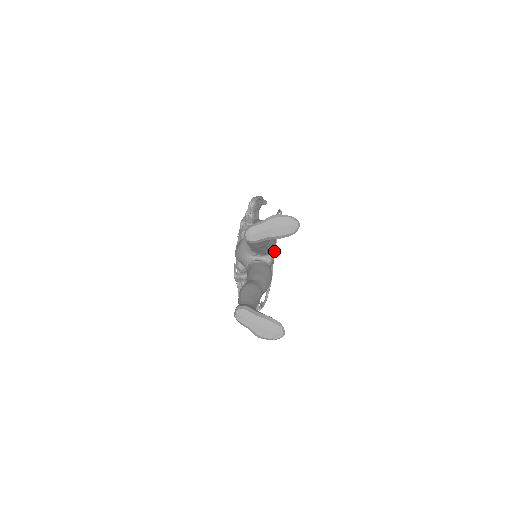
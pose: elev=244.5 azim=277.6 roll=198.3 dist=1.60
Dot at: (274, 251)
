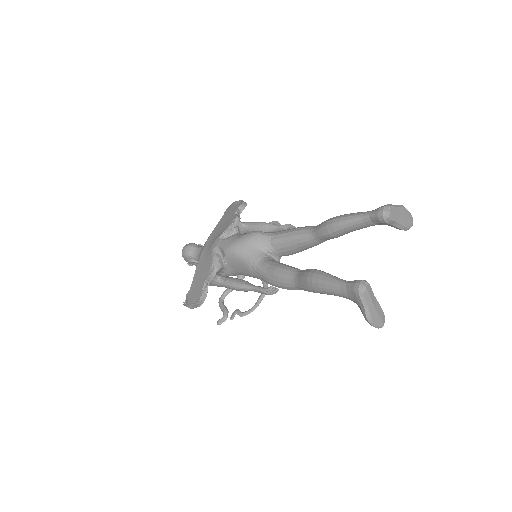
Dot at: occluded
